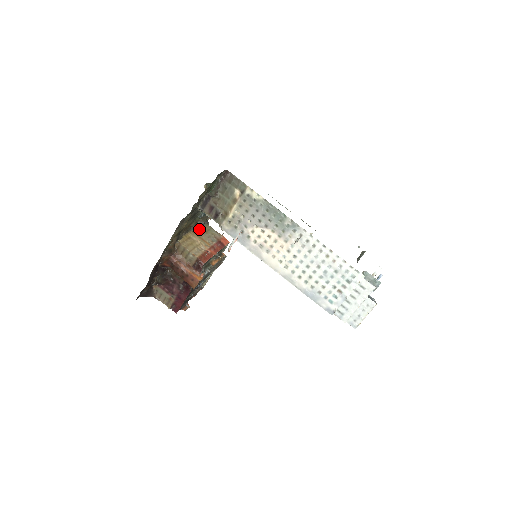
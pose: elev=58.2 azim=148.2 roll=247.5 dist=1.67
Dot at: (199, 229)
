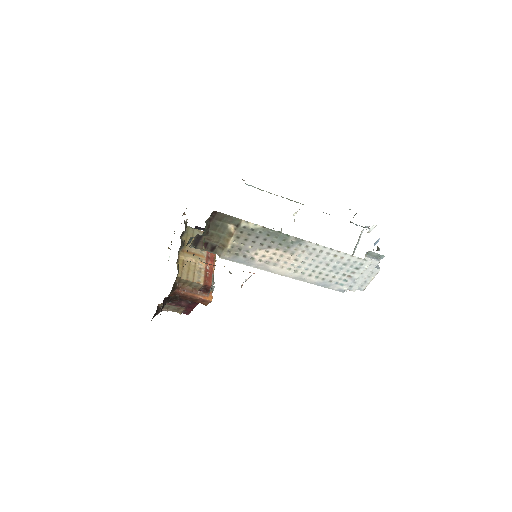
Dot at: (185, 241)
